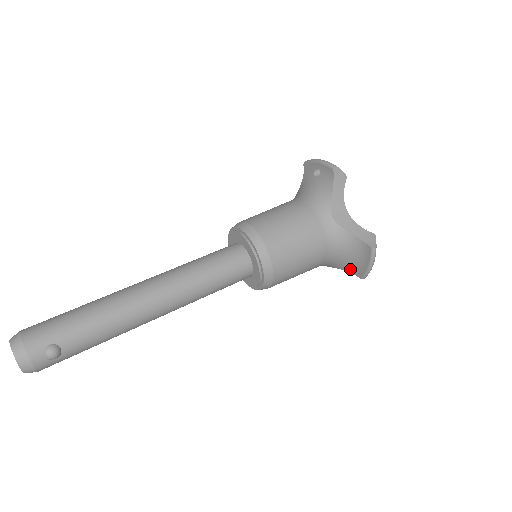
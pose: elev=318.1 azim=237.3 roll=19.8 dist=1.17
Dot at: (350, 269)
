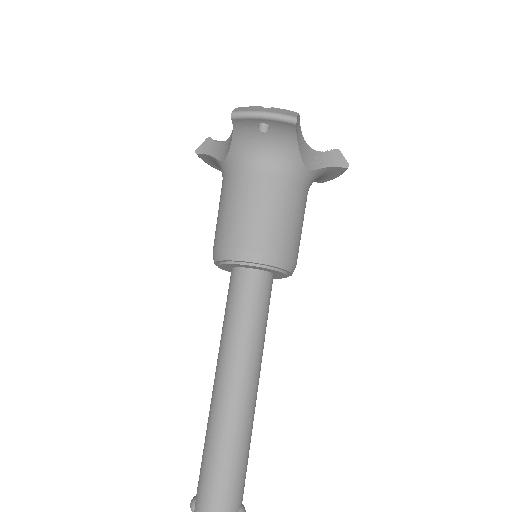
Dot at: occluded
